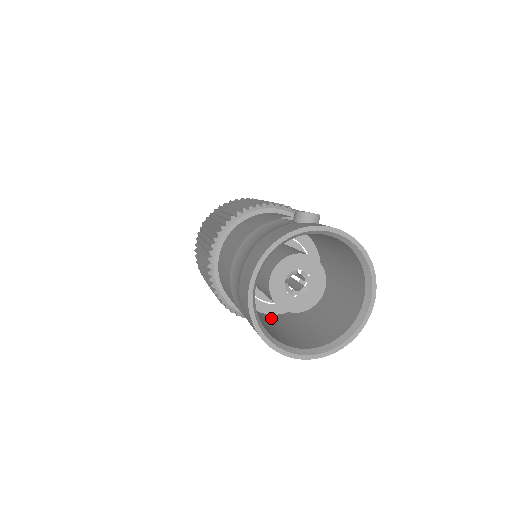
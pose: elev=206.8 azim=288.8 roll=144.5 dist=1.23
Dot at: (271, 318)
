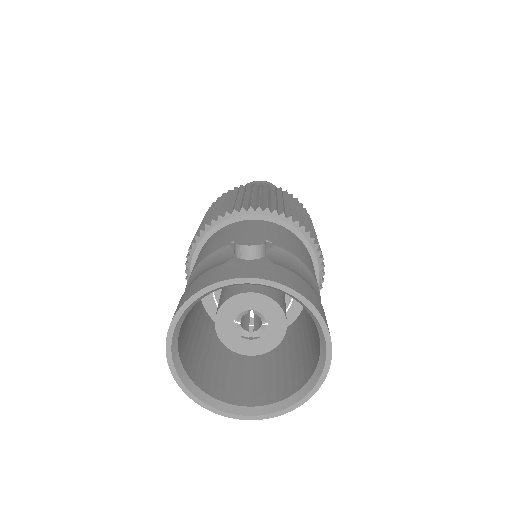
Dot at: occluded
